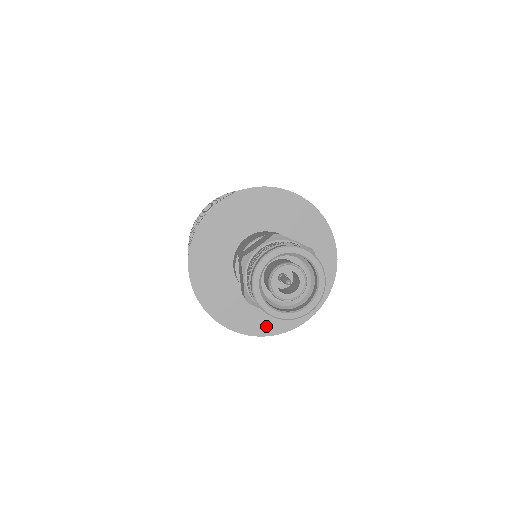
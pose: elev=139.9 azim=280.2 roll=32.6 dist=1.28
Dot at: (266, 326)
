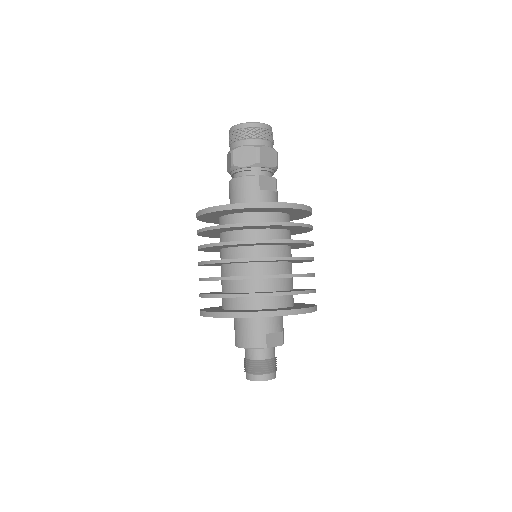
Dot at: occluded
